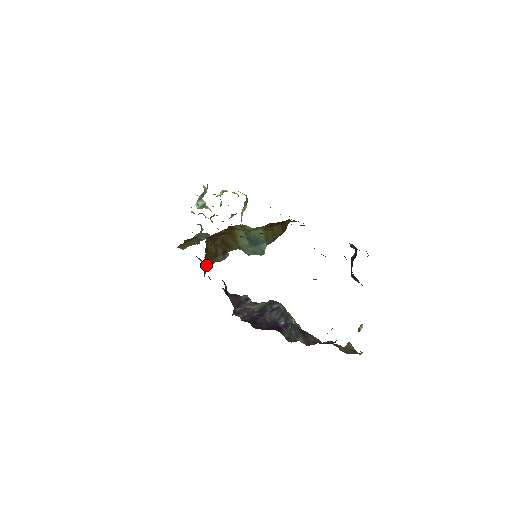
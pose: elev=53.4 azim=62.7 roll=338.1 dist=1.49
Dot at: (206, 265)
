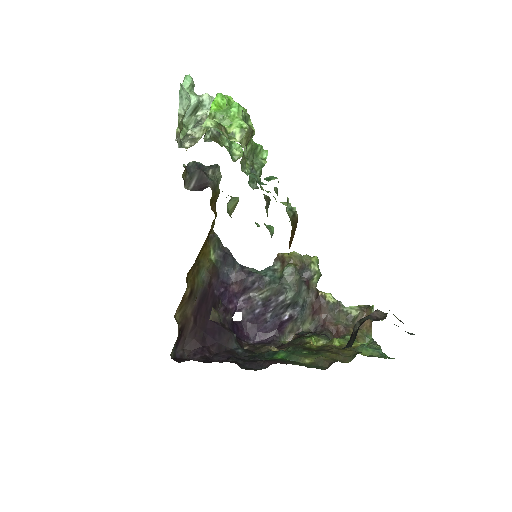
Dot at: (208, 234)
